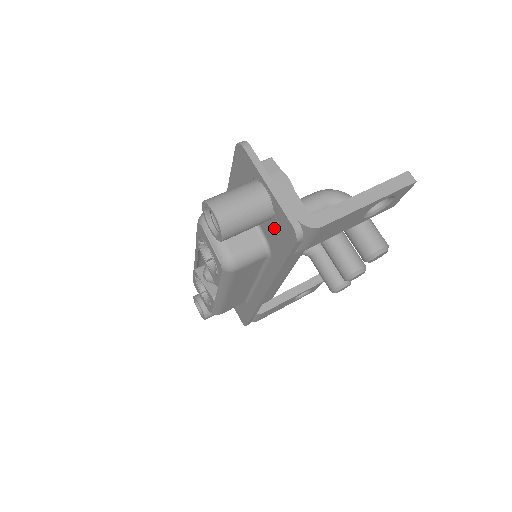
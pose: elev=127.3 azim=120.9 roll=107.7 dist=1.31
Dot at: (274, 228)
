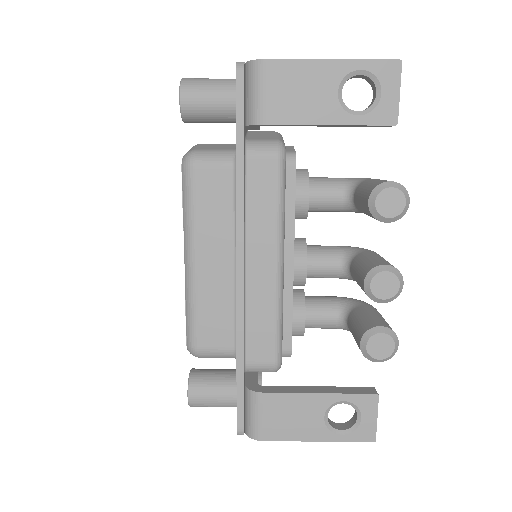
Dot at: occluded
